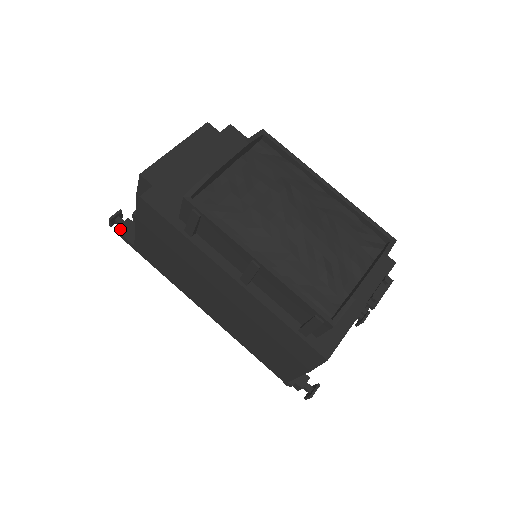
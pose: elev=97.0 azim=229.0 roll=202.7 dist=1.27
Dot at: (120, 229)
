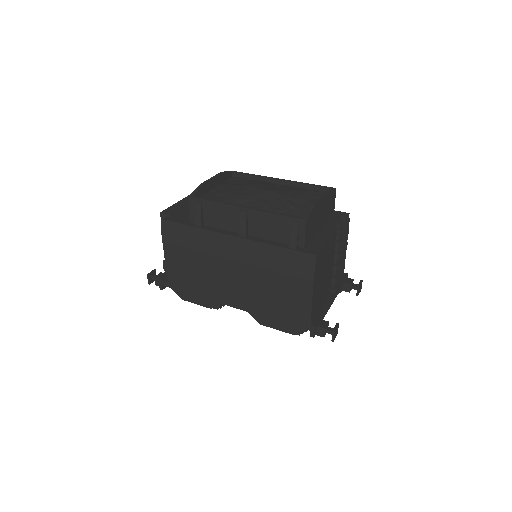
Dot at: occluded
